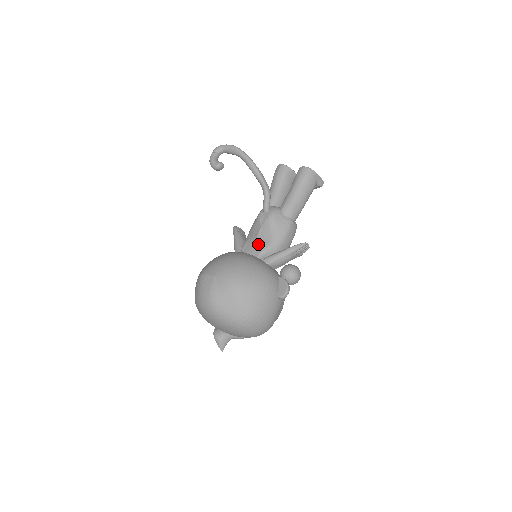
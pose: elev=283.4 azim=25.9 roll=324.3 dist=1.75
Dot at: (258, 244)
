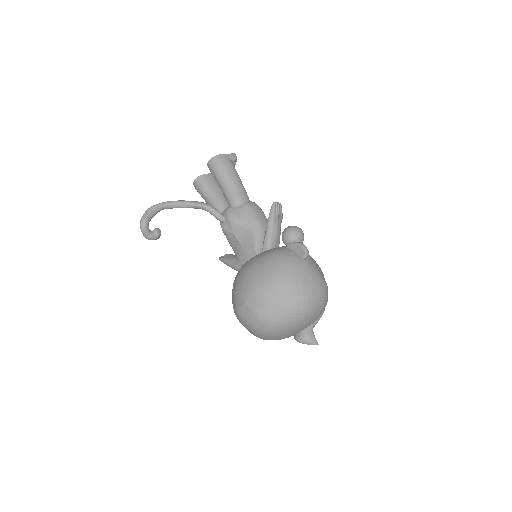
Dot at: (246, 246)
